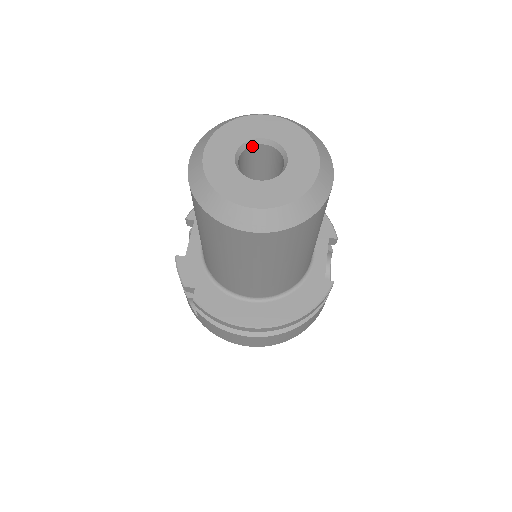
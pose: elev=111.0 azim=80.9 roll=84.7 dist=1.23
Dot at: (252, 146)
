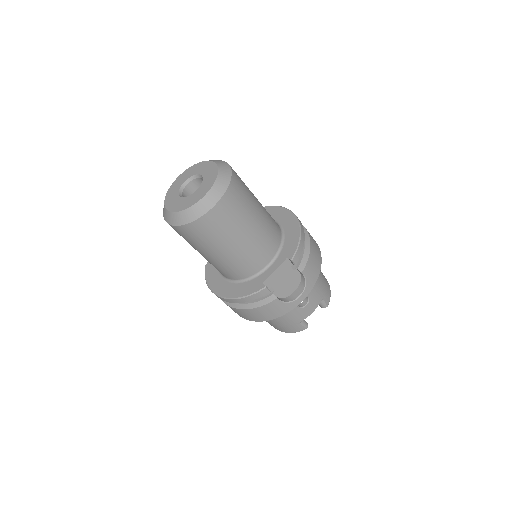
Dot at: (198, 178)
